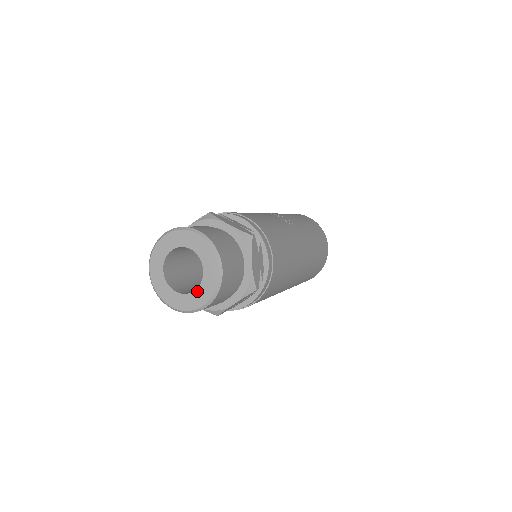
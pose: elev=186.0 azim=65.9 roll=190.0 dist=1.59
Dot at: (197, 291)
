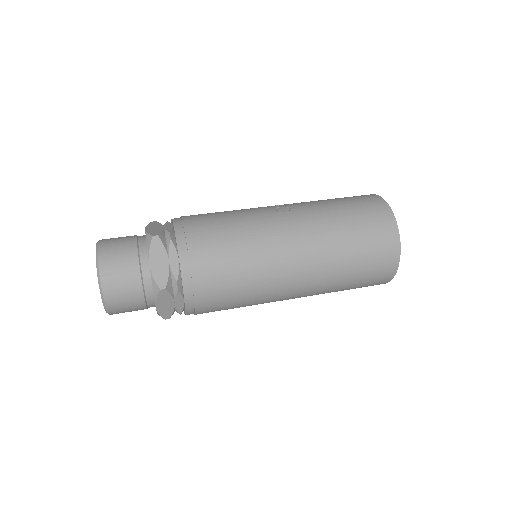
Dot at: occluded
